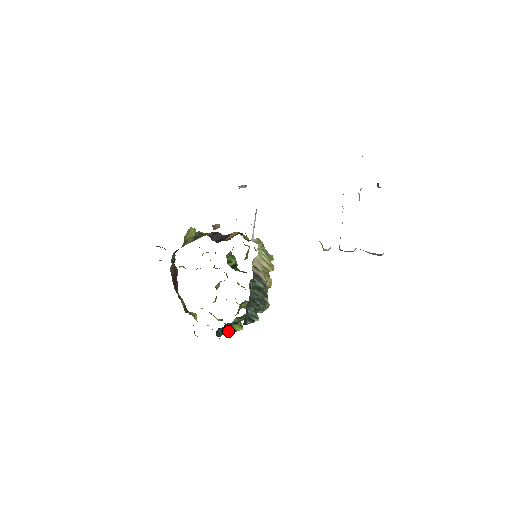
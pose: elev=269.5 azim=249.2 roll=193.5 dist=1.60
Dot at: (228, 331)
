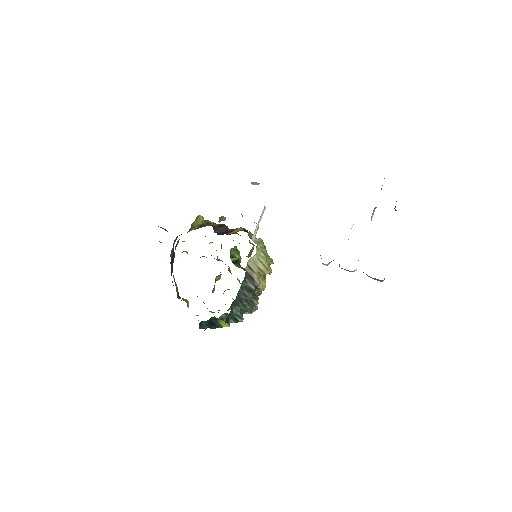
Dot at: (213, 325)
